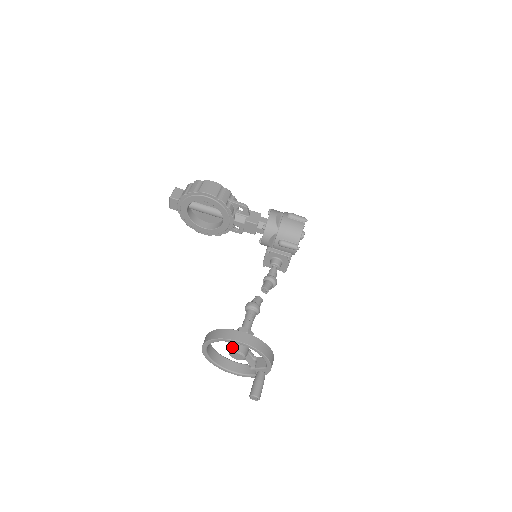
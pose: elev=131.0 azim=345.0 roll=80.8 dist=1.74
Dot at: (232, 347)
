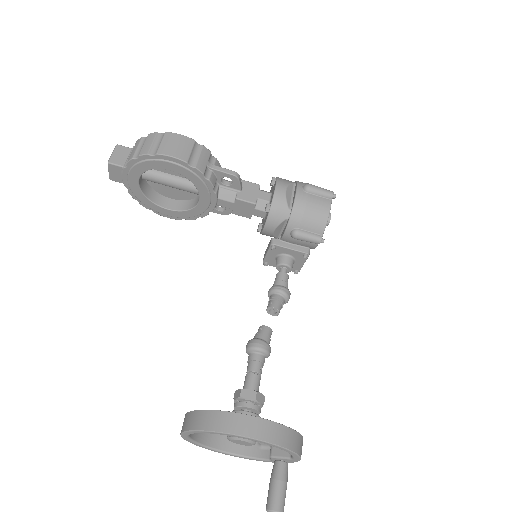
Dot at: occluded
